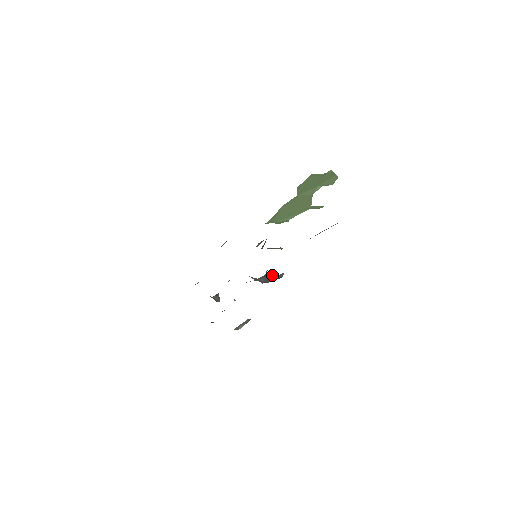
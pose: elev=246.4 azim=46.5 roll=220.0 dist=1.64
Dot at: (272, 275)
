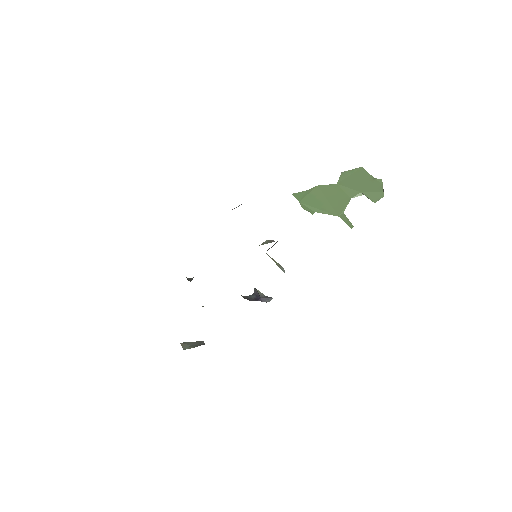
Dot at: (259, 293)
